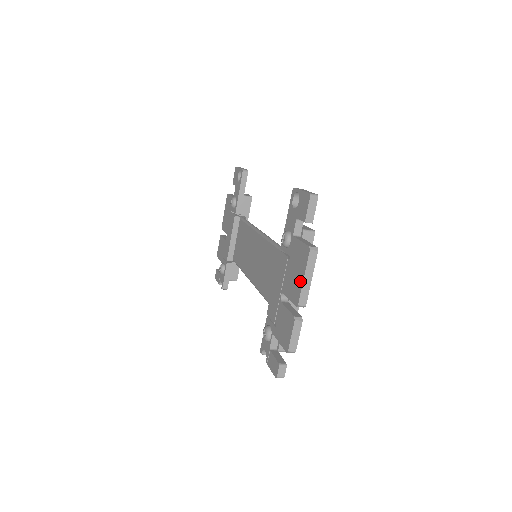
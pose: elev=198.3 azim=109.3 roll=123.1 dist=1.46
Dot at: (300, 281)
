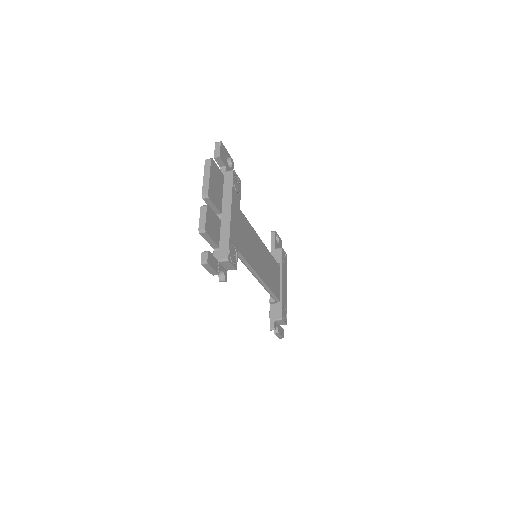
Dot at: occluded
